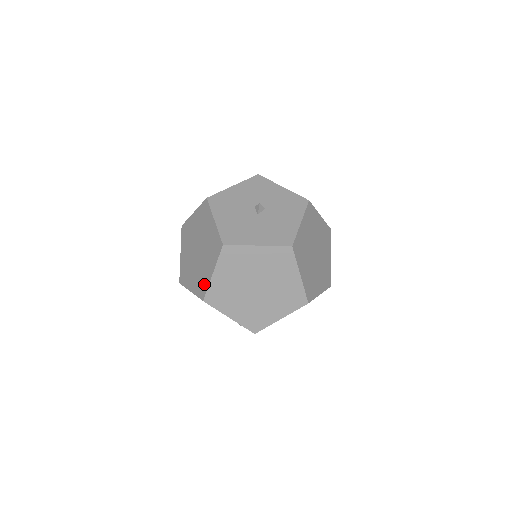
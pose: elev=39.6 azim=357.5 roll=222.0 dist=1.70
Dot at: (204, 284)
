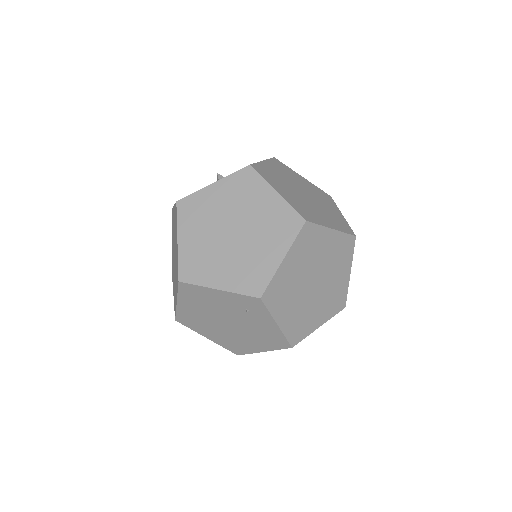
Dot at: (177, 265)
